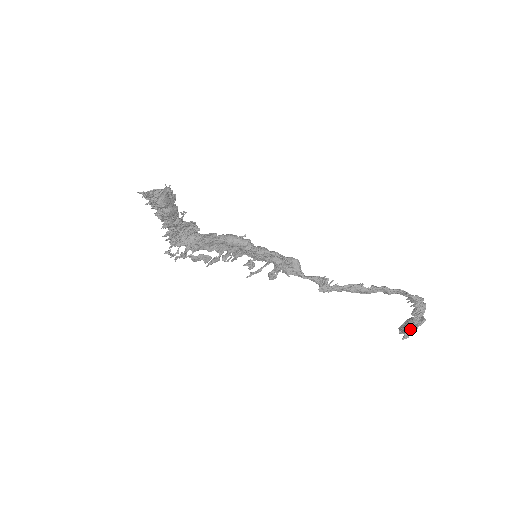
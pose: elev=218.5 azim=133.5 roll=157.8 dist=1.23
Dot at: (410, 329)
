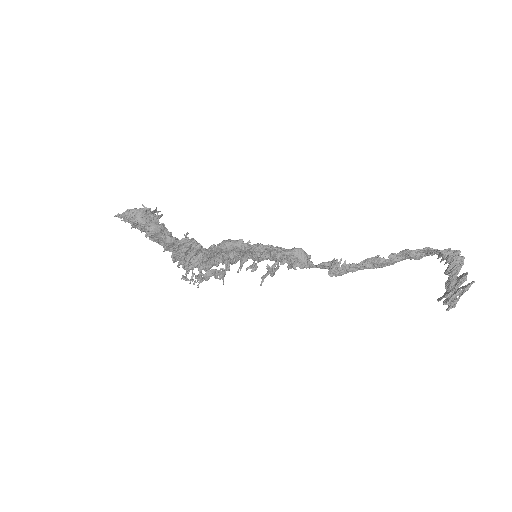
Dot at: (448, 293)
